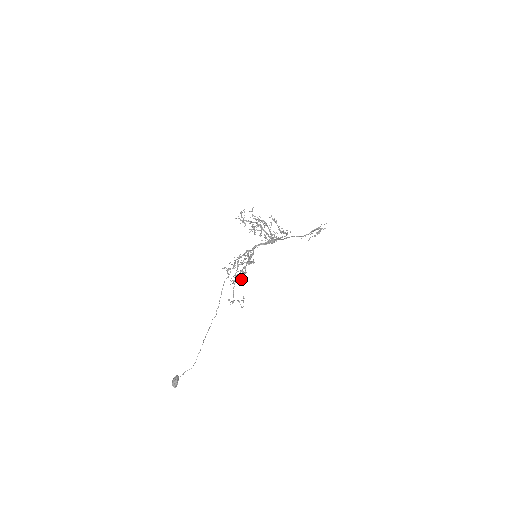
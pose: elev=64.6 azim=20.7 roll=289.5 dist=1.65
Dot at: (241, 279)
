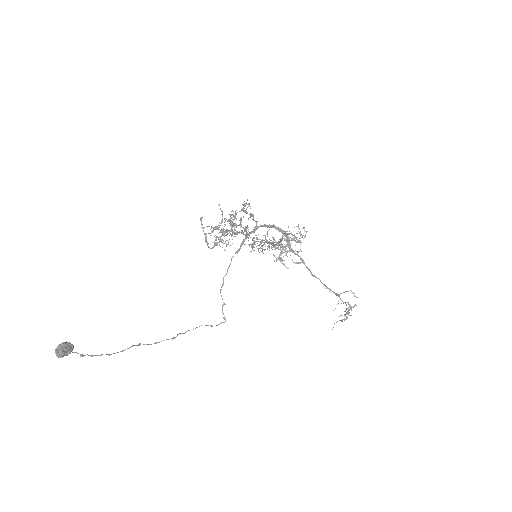
Dot at: occluded
